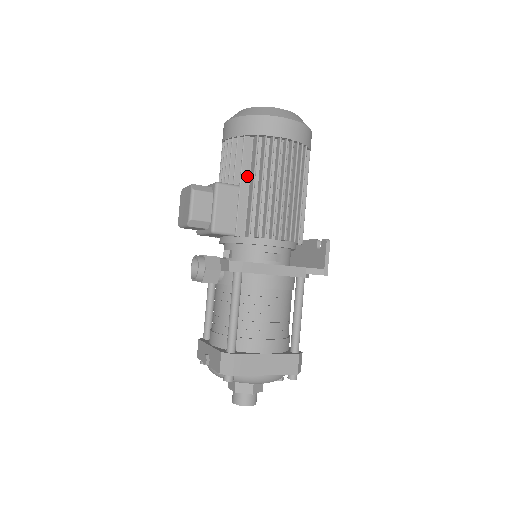
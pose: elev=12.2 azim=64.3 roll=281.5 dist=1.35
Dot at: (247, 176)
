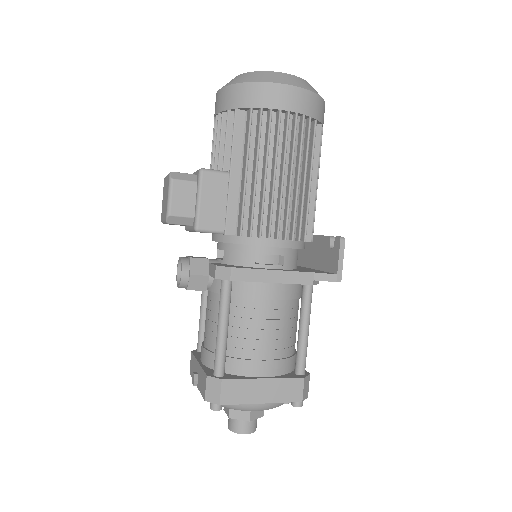
Dot at: (239, 160)
